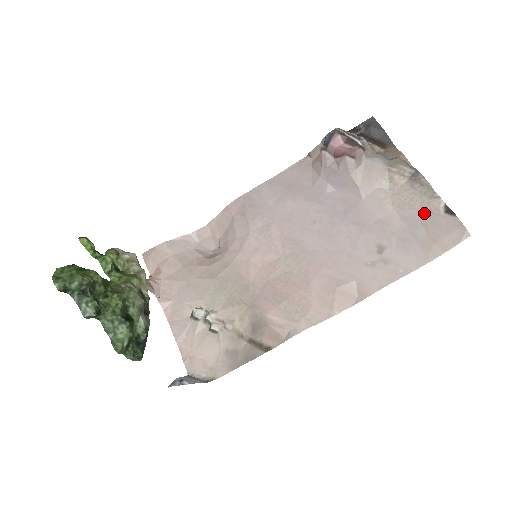
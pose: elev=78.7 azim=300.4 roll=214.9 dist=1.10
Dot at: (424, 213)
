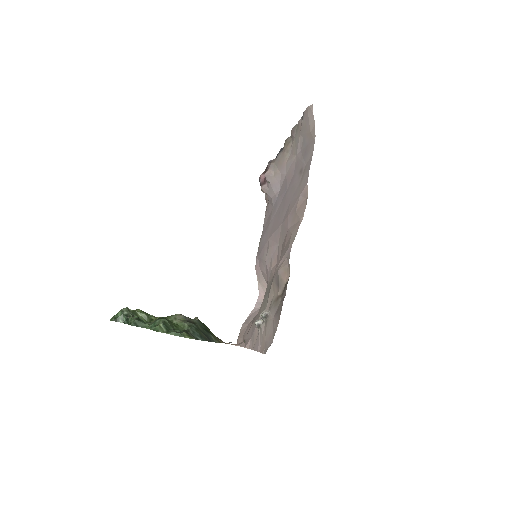
Dot at: (301, 134)
